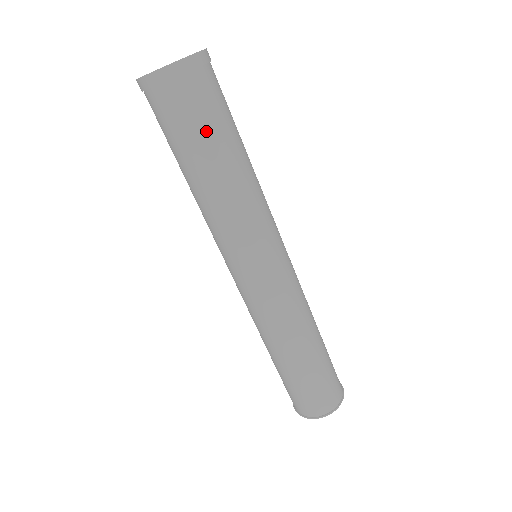
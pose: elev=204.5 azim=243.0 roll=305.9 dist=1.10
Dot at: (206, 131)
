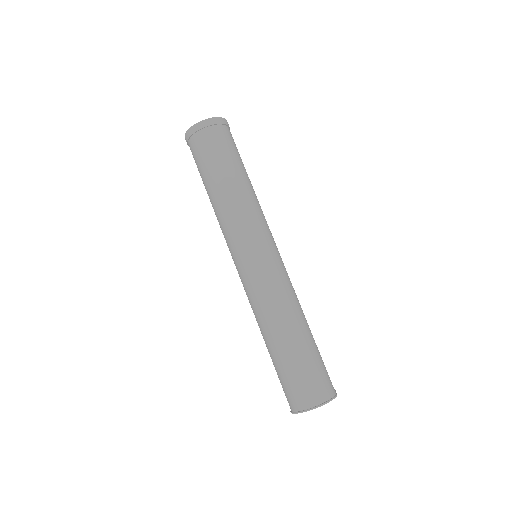
Dot at: (210, 162)
